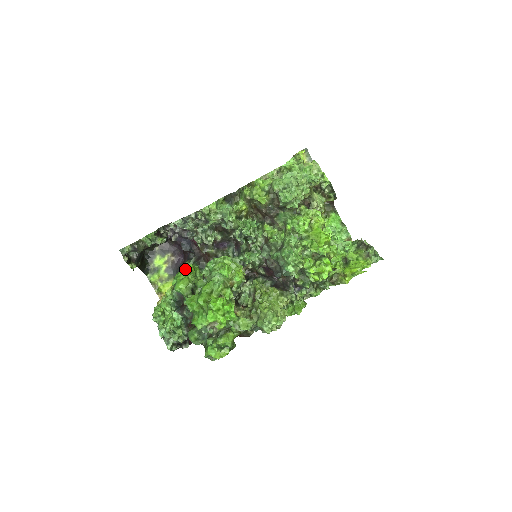
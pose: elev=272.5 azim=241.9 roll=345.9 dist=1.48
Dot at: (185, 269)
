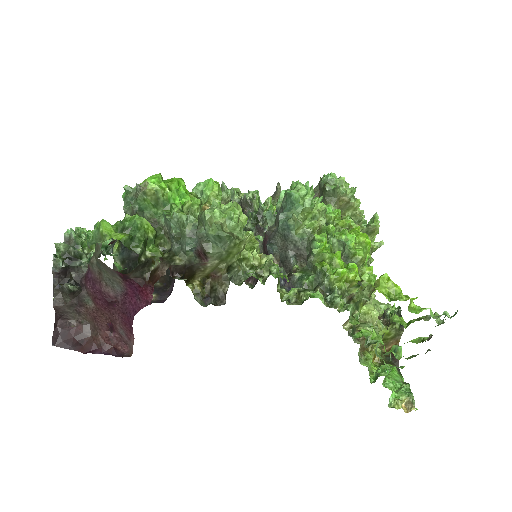
Dot at: occluded
